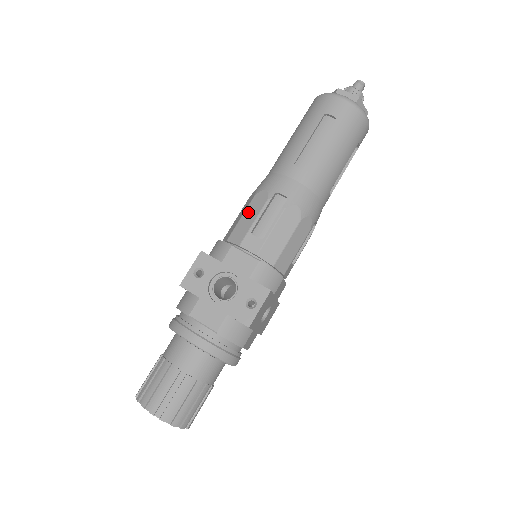
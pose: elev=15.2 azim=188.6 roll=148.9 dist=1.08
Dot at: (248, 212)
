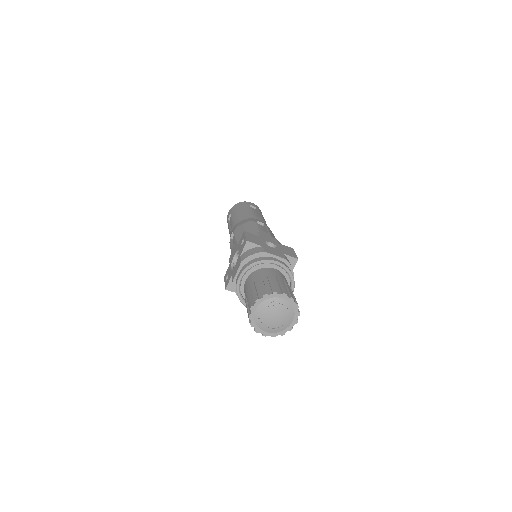
Dot at: occluded
